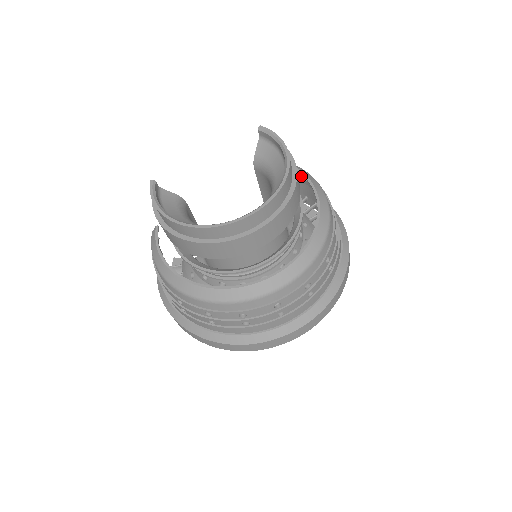
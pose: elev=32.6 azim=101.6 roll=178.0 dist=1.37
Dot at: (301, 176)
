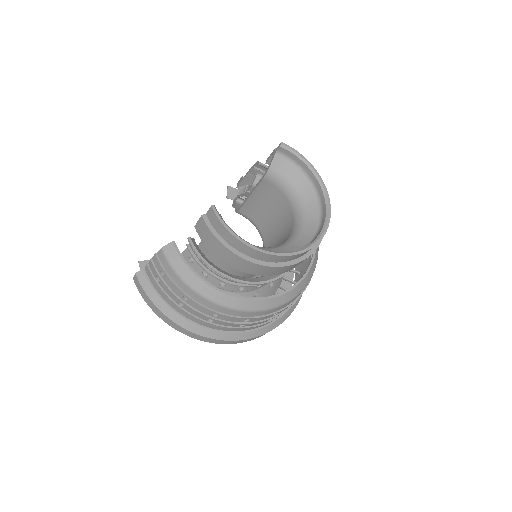
Dot at: occluded
